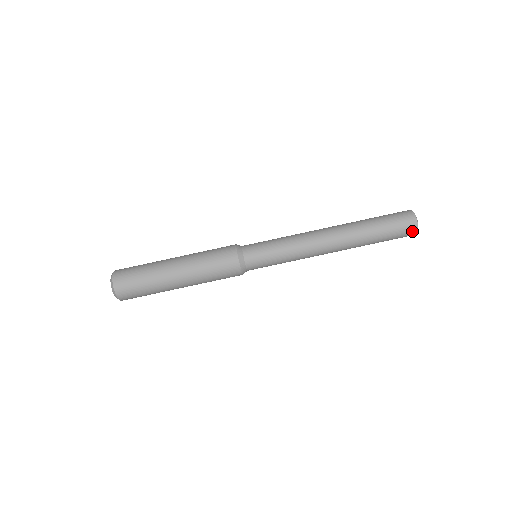
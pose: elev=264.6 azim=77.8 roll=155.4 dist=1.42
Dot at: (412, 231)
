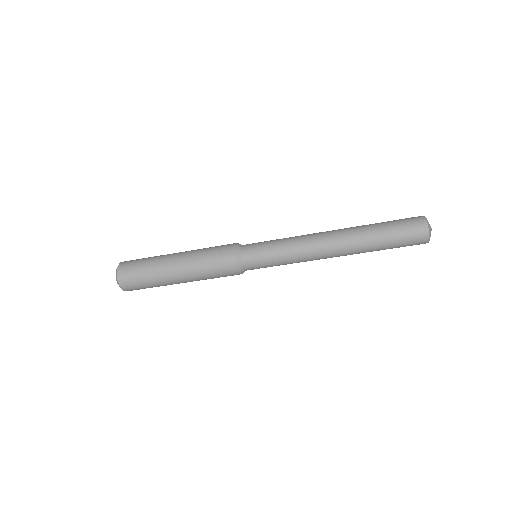
Dot at: occluded
